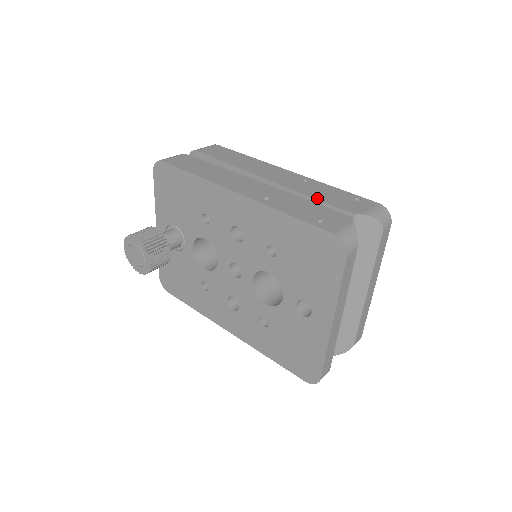
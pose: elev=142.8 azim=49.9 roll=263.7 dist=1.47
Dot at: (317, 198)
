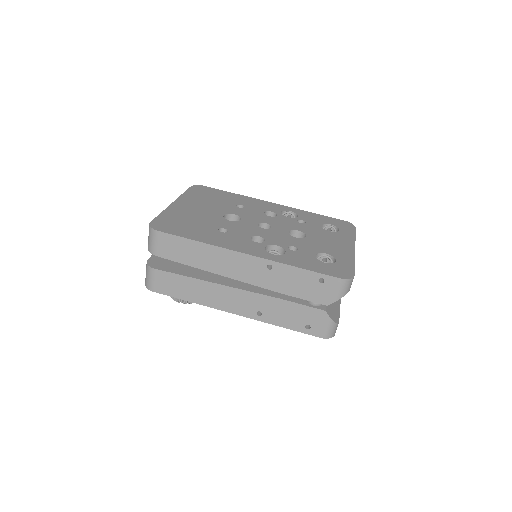
Dot at: (291, 295)
